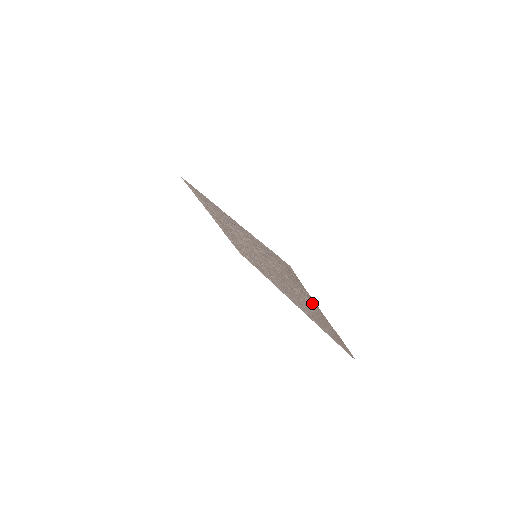
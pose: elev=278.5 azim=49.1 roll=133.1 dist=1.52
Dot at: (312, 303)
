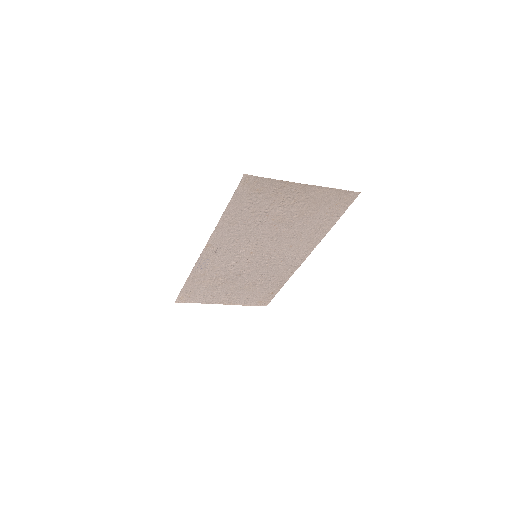
Dot at: (291, 192)
